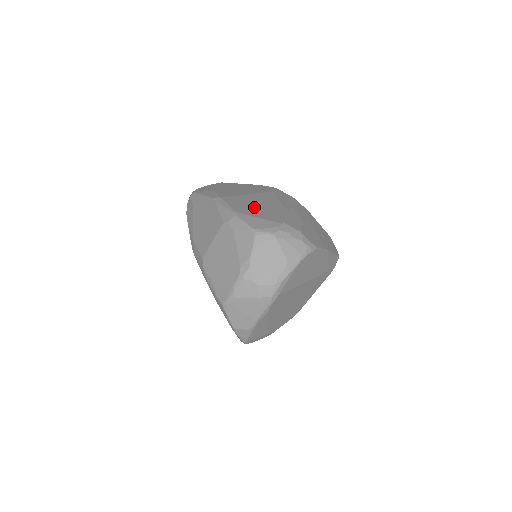
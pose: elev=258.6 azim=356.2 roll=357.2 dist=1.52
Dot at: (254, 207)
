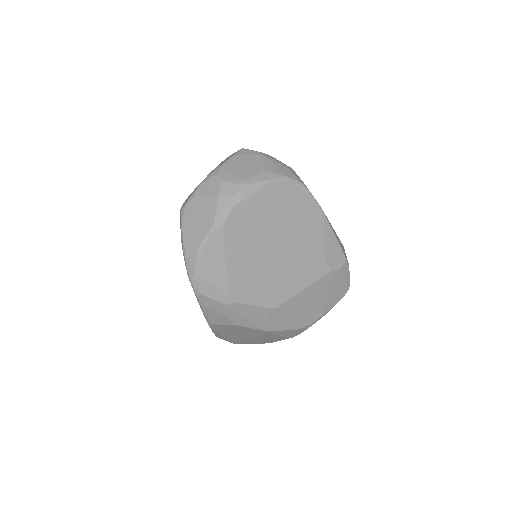
Dot at: occluded
